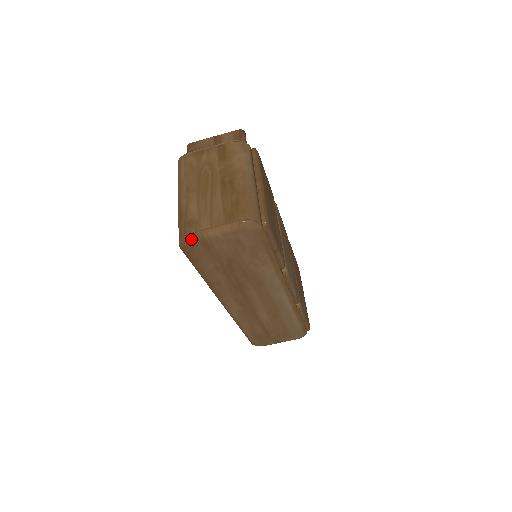
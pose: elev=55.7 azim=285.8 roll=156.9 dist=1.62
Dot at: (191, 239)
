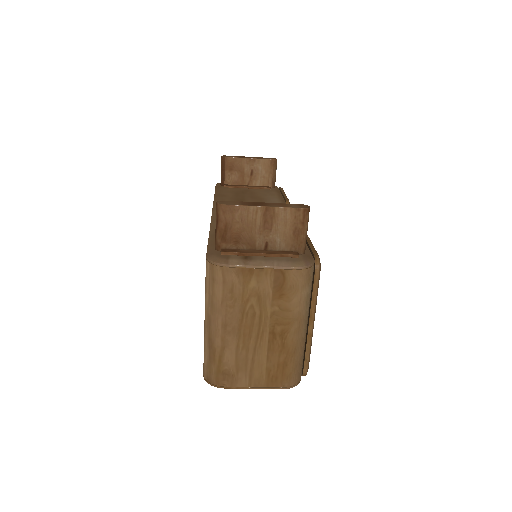
Dot at: (222, 387)
